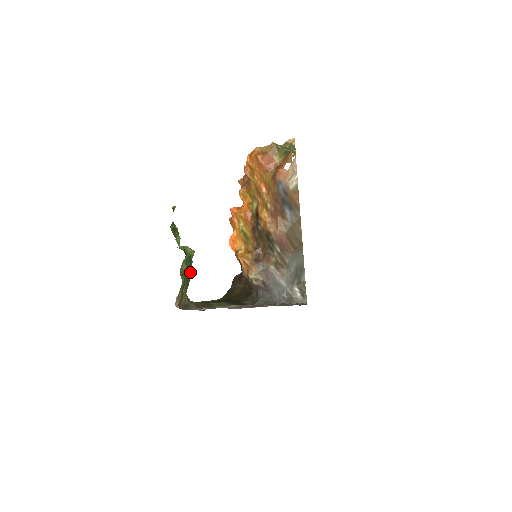
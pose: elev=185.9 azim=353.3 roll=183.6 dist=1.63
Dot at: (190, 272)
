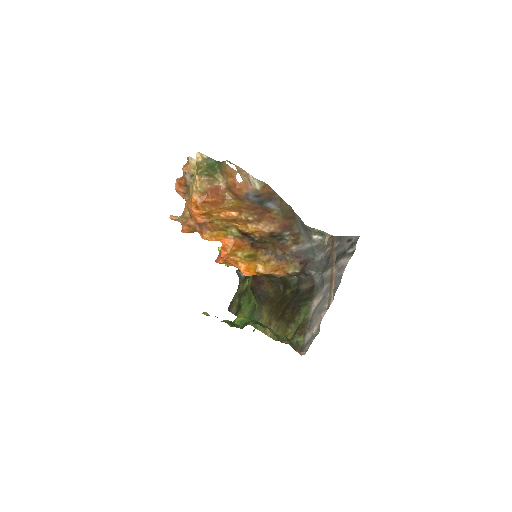
Dot at: occluded
